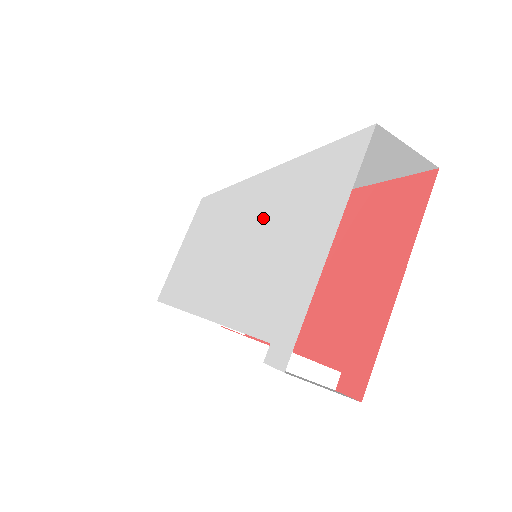
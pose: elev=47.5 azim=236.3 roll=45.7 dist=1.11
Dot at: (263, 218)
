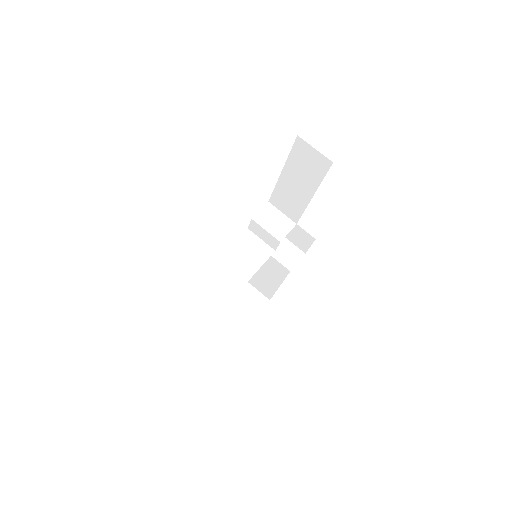
Dot at: occluded
